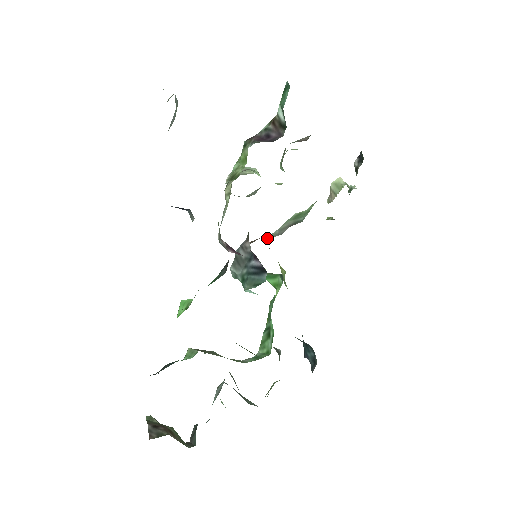
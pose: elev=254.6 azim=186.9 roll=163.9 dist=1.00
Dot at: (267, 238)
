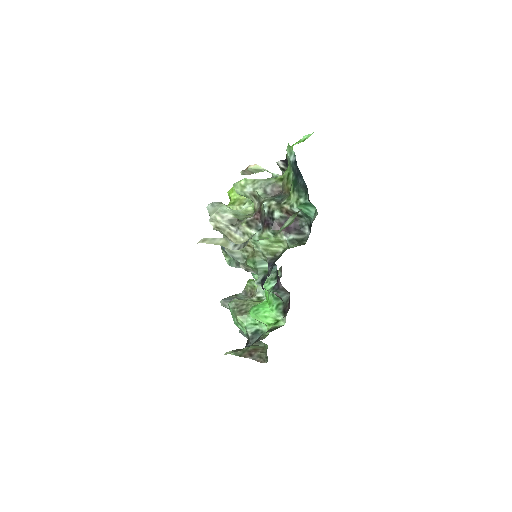
Dot at: occluded
